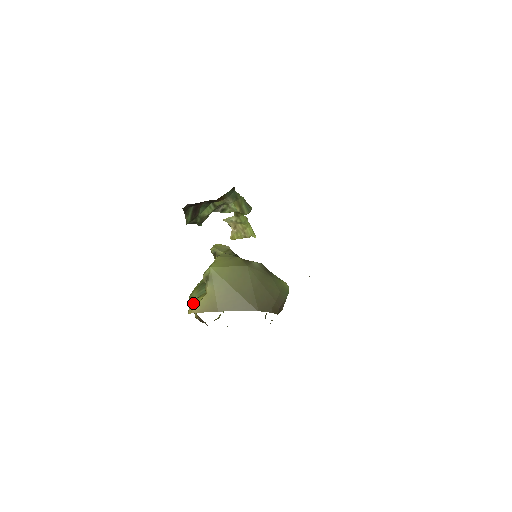
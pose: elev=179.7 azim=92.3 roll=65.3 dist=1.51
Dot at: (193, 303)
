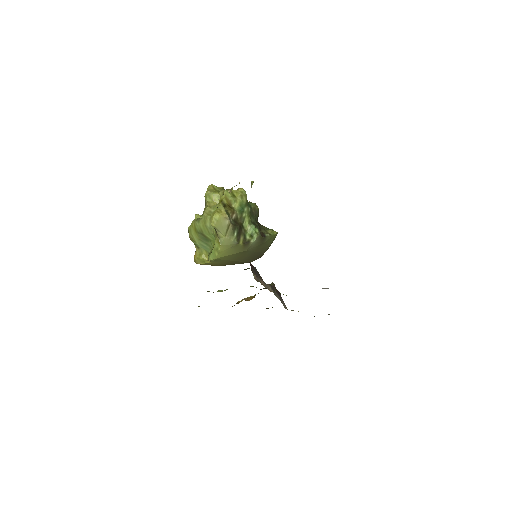
Dot at: (199, 261)
